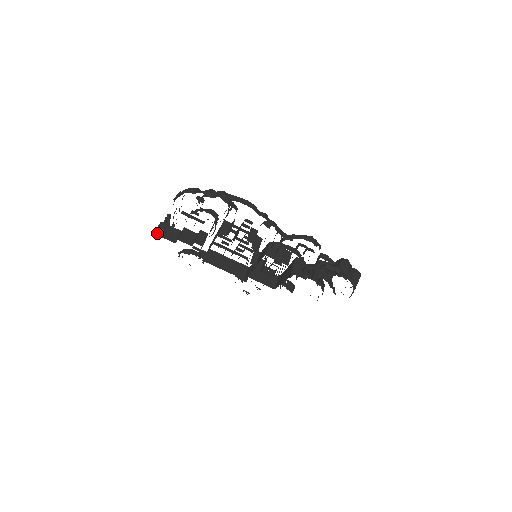
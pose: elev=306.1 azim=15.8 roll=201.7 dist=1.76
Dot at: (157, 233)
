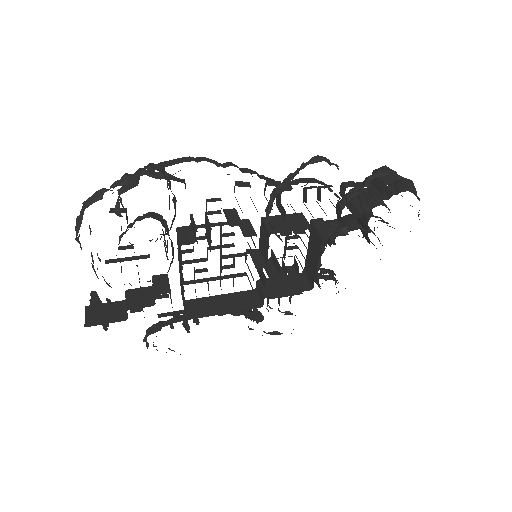
Dot at: (89, 324)
